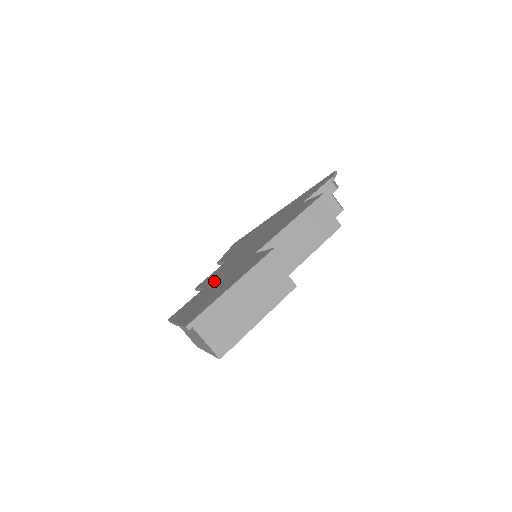
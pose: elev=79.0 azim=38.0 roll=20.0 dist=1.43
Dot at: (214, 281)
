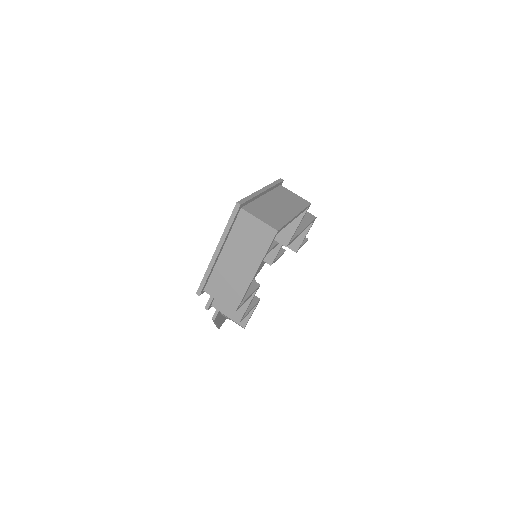
Dot at: occluded
